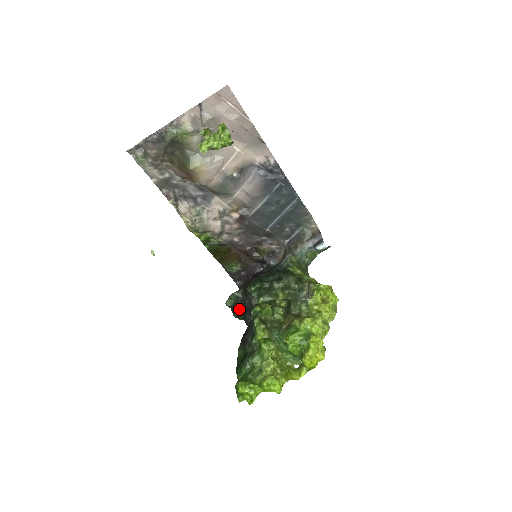
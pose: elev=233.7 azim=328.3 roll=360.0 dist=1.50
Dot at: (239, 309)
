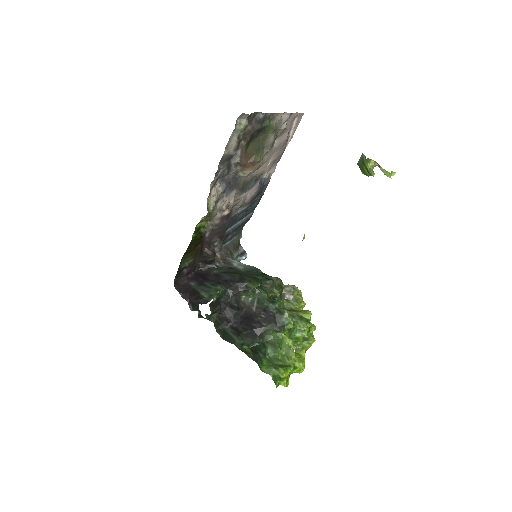
Dot at: (219, 306)
